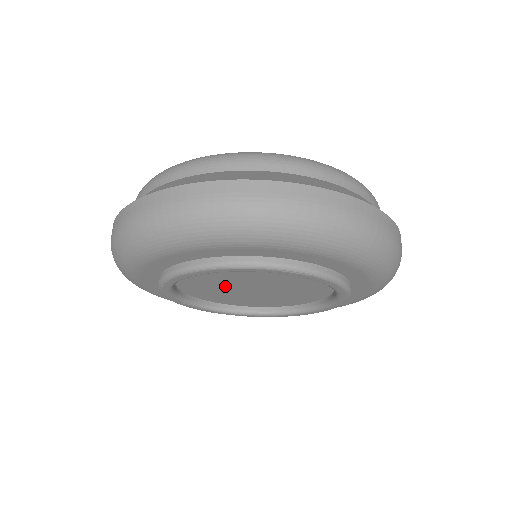
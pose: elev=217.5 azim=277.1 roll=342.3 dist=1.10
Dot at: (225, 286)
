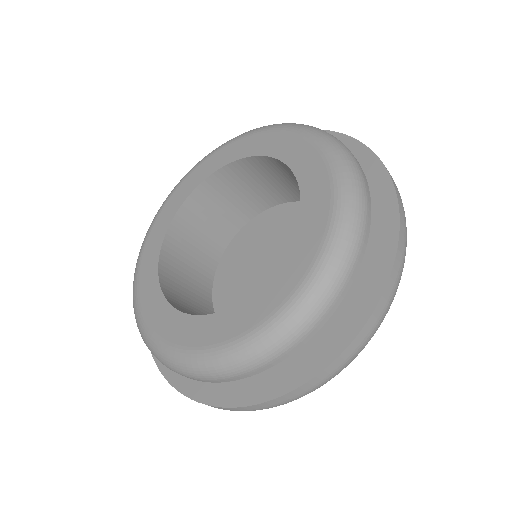
Dot at: (254, 266)
